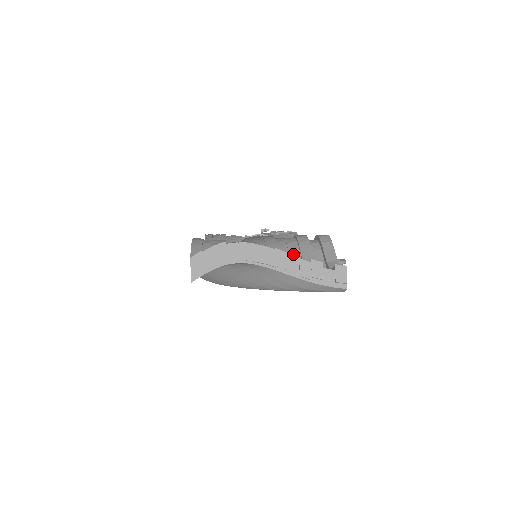
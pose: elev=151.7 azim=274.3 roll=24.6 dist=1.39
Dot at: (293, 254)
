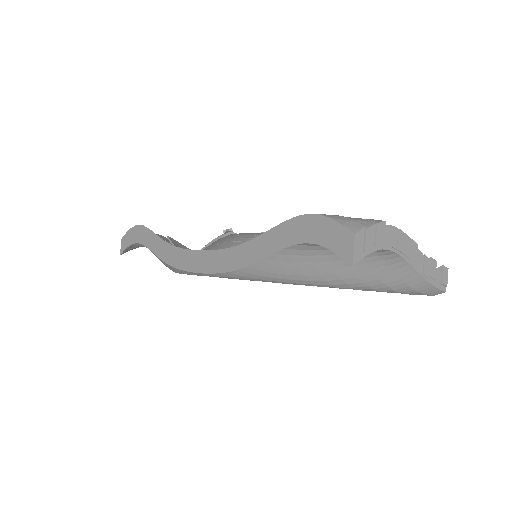
Dot at: occluded
